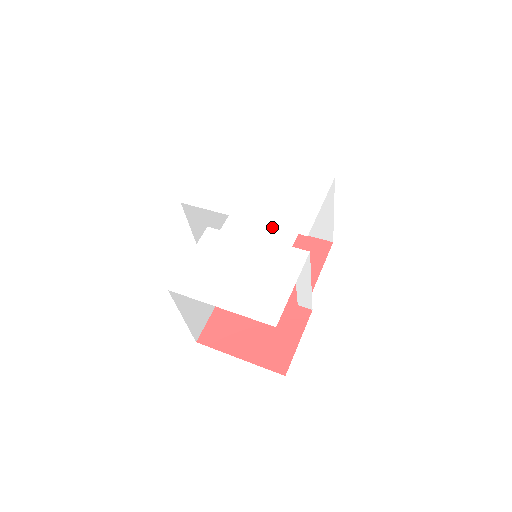
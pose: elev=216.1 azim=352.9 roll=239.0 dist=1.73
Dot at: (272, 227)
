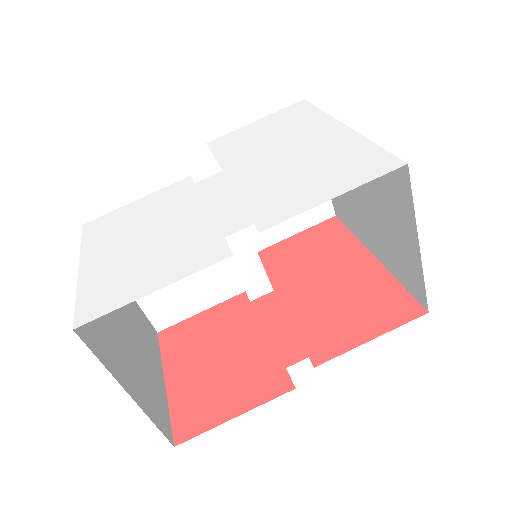
Dot at: (240, 201)
